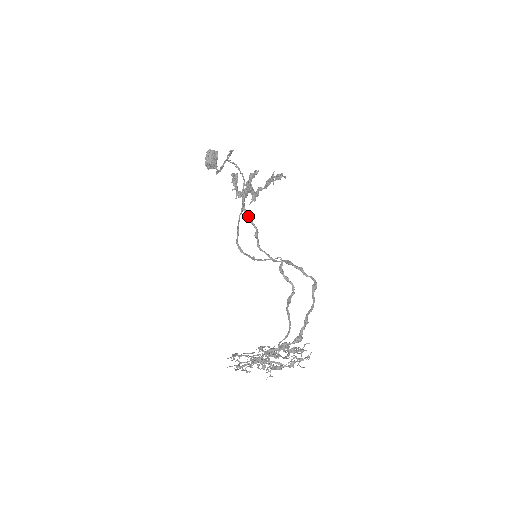
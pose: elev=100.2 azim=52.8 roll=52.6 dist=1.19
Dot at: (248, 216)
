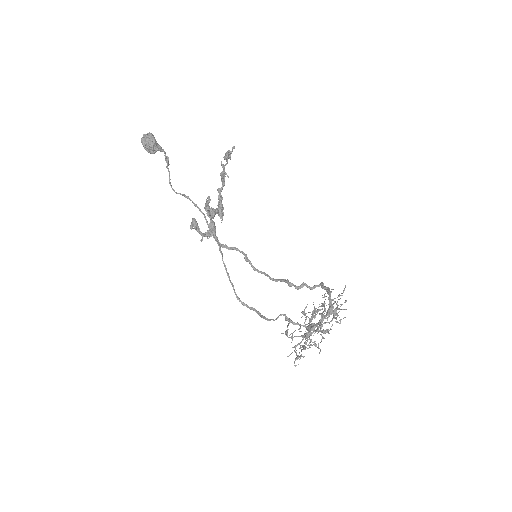
Dot at: (229, 248)
